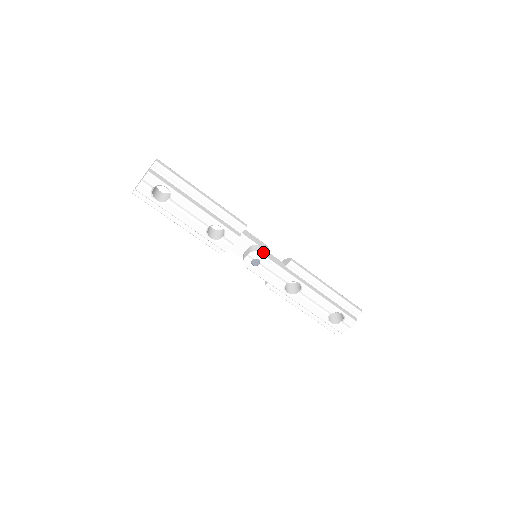
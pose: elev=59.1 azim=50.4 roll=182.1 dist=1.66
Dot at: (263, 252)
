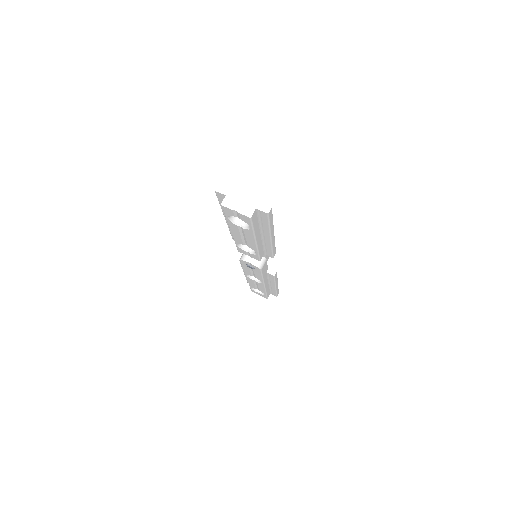
Dot at: occluded
